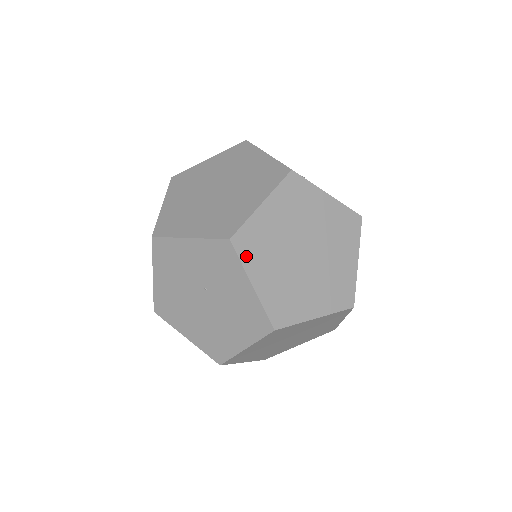
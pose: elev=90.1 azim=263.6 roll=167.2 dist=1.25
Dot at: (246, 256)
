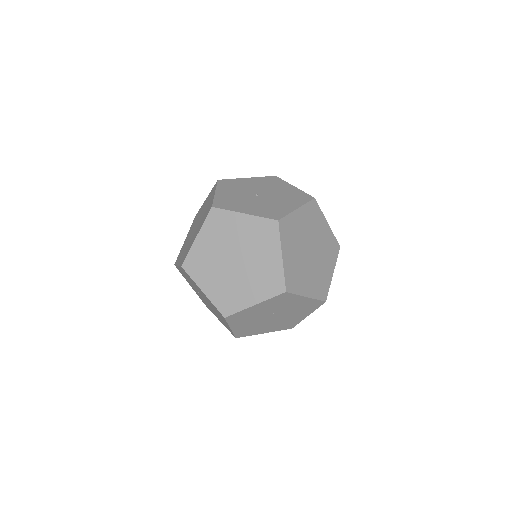
Dot at: (296, 289)
